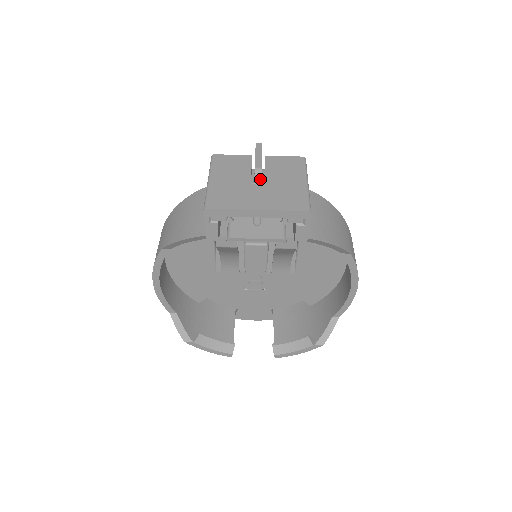
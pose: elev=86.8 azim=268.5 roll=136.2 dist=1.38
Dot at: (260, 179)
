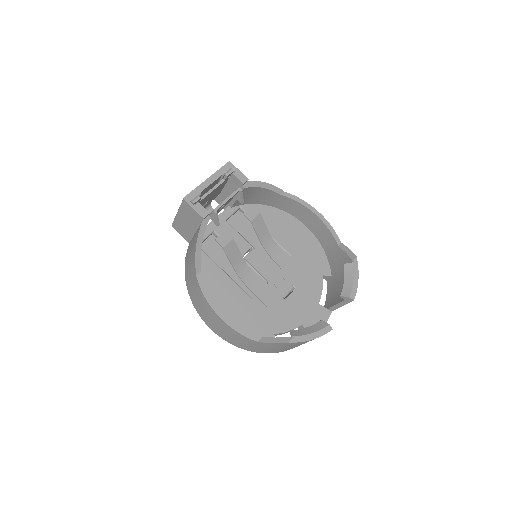
Dot at: occluded
